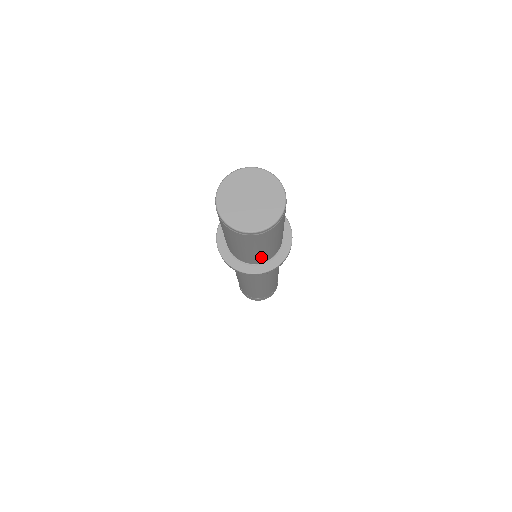
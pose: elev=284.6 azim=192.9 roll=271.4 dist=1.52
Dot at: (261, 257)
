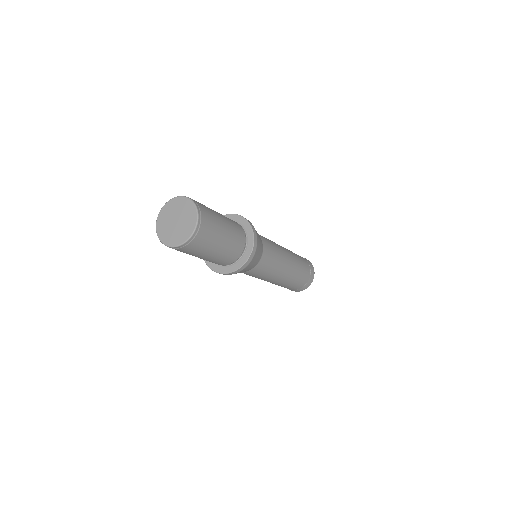
Dot at: occluded
